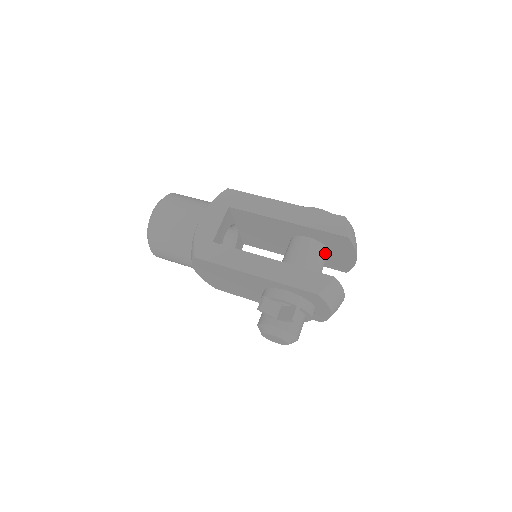
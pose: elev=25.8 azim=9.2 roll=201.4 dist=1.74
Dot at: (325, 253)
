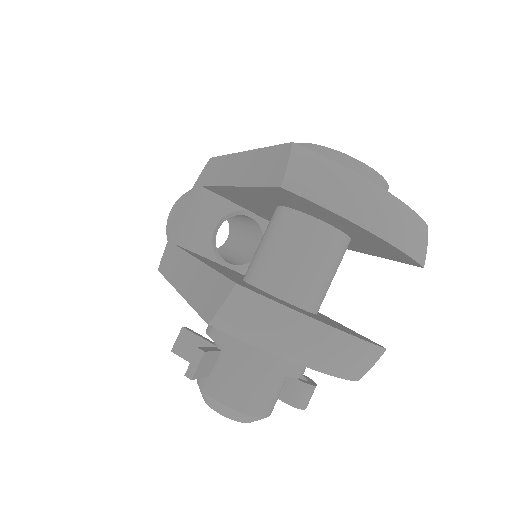
Dot at: (315, 232)
